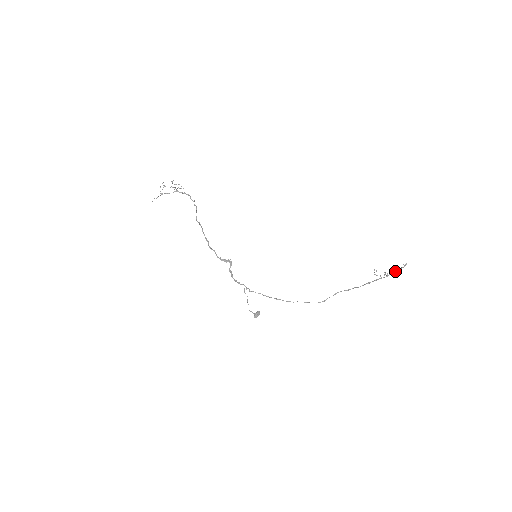
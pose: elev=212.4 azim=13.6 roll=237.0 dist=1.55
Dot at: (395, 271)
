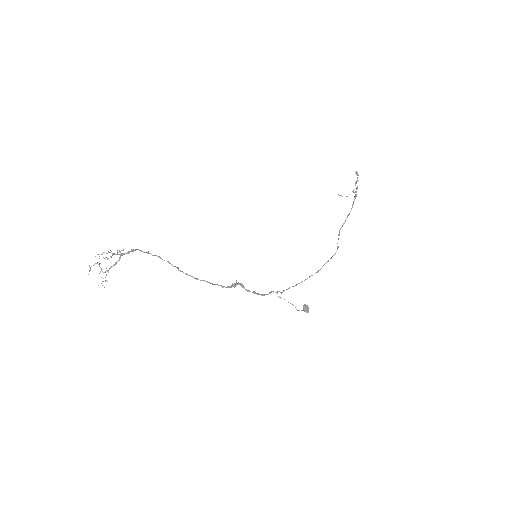
Dot at: (357, 181)
